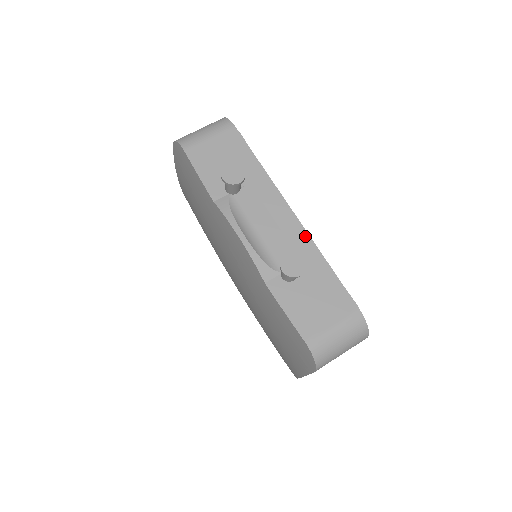
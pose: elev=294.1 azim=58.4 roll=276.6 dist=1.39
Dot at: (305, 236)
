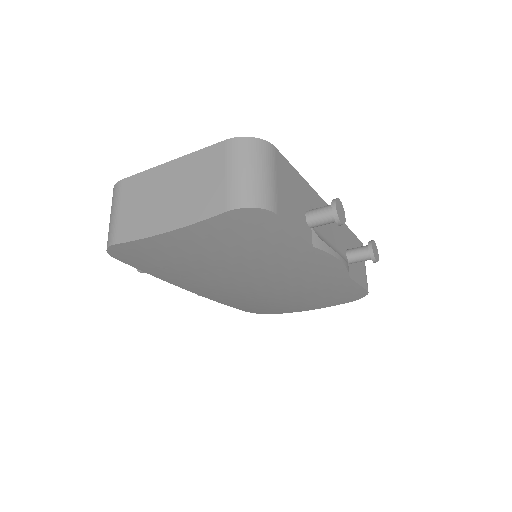
Dot at: occluded
